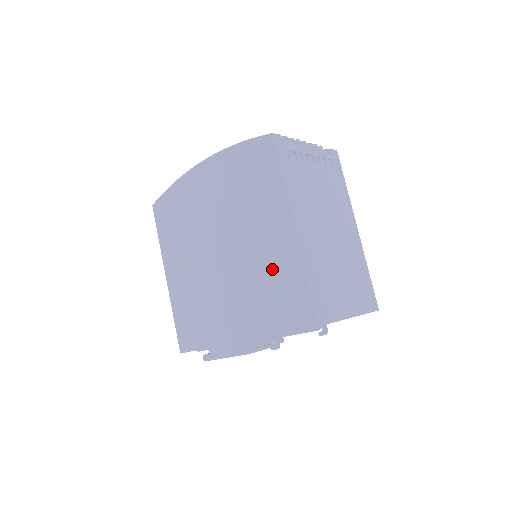
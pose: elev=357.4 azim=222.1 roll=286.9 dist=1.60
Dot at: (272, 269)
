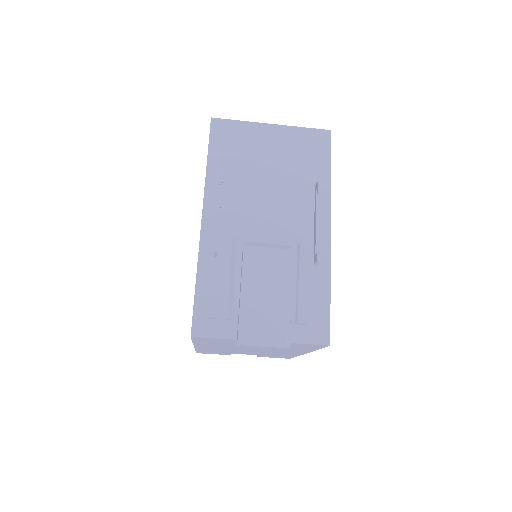
Dot at: occluded
